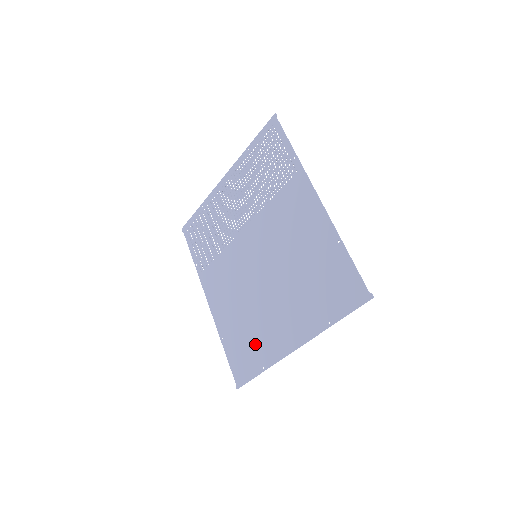
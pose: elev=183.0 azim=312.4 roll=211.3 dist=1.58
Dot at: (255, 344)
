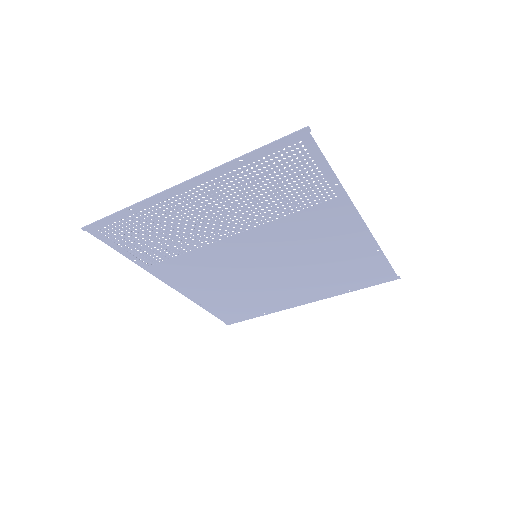
Dot at: (254, 305)
